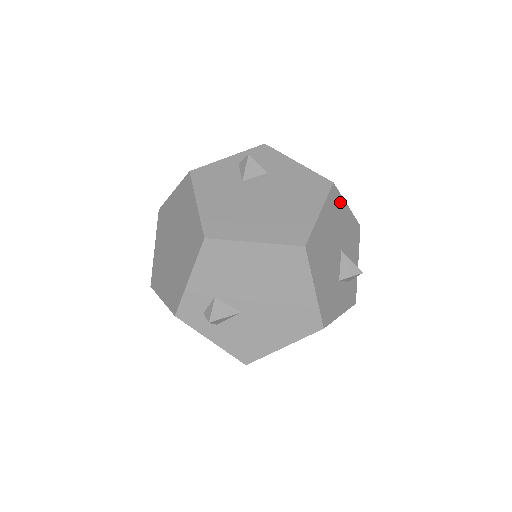
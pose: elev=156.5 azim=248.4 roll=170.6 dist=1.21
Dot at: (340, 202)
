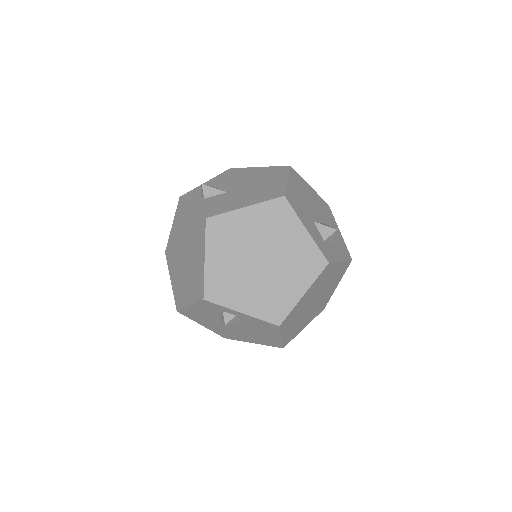
Dot at: (332, 218)
